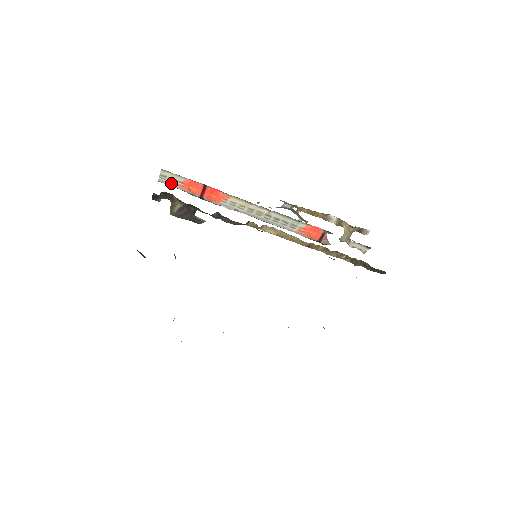
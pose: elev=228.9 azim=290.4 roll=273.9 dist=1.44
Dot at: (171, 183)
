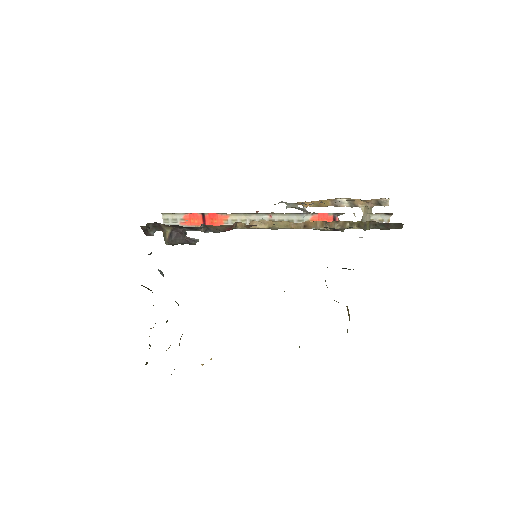
Dot at: (175, 224)
